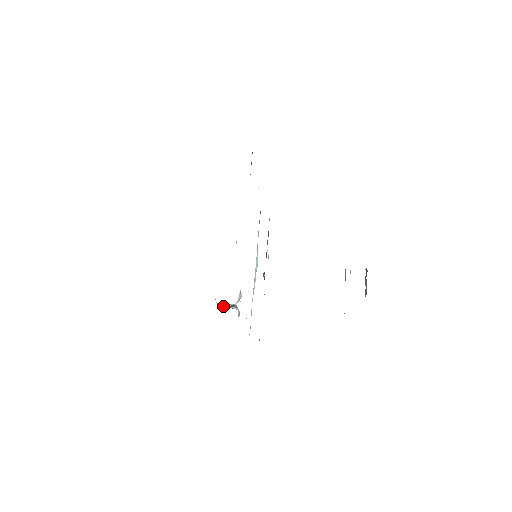
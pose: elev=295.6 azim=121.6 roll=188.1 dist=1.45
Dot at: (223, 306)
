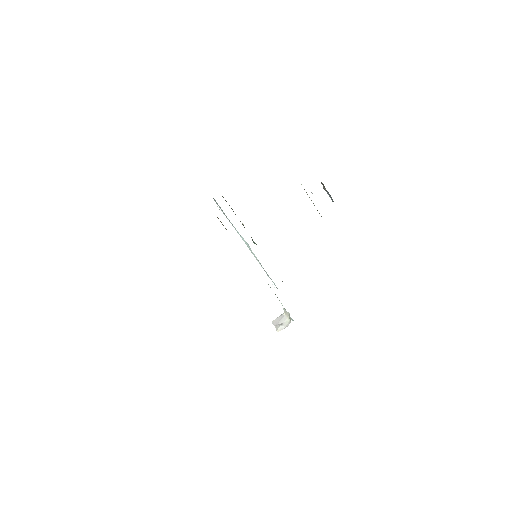
Dot at: (278, 322)
